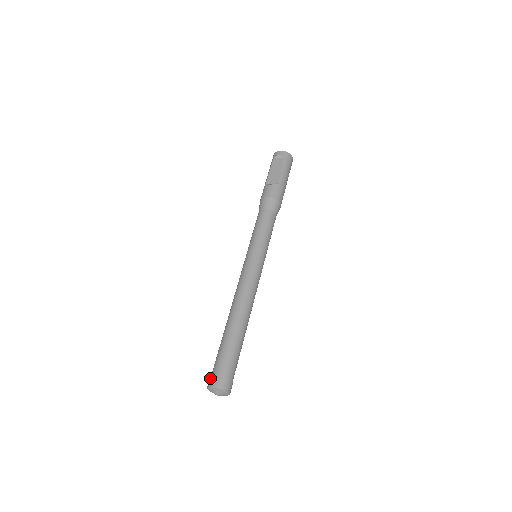
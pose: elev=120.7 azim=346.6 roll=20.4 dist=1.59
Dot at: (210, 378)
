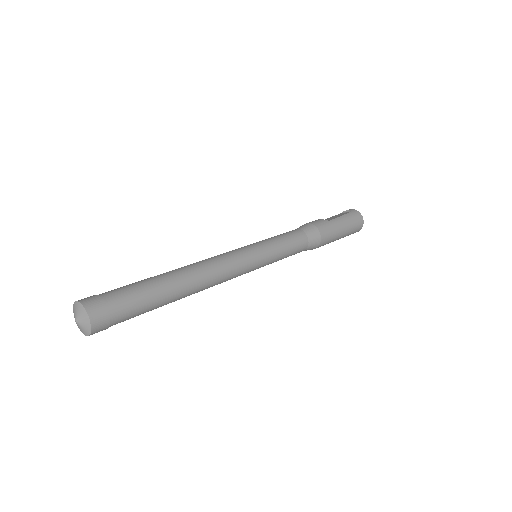
Dot at: occluded
